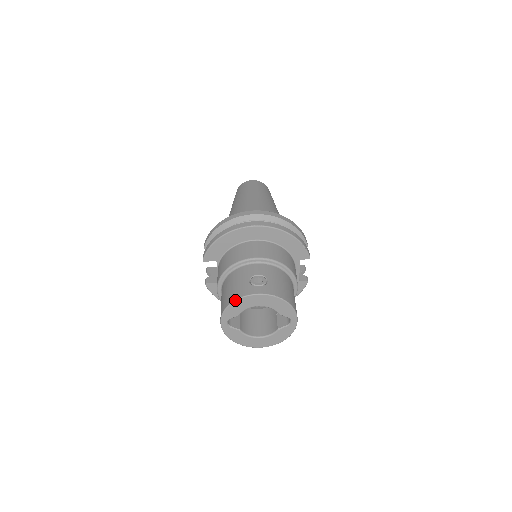
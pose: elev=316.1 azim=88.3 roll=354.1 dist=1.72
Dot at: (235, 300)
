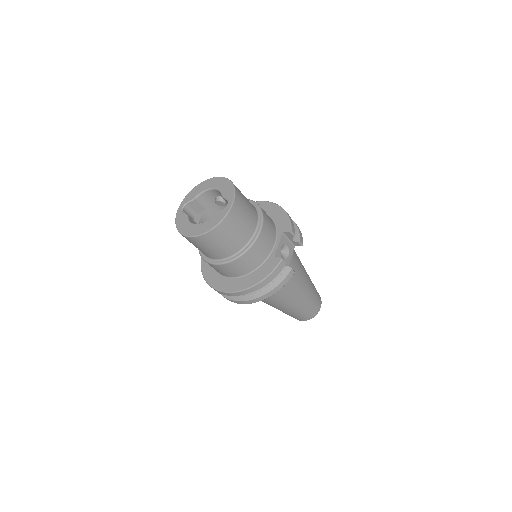
Dot at: (199, 184)
